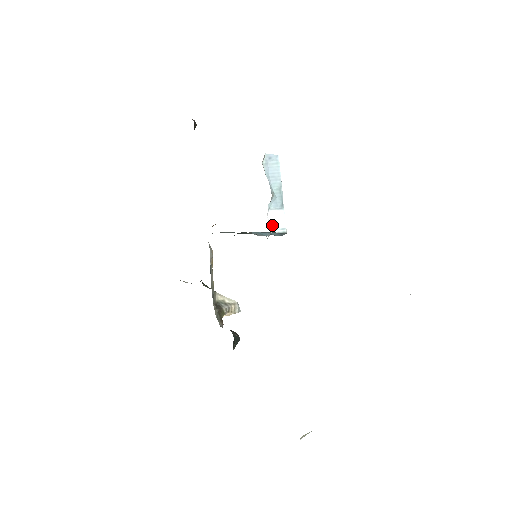
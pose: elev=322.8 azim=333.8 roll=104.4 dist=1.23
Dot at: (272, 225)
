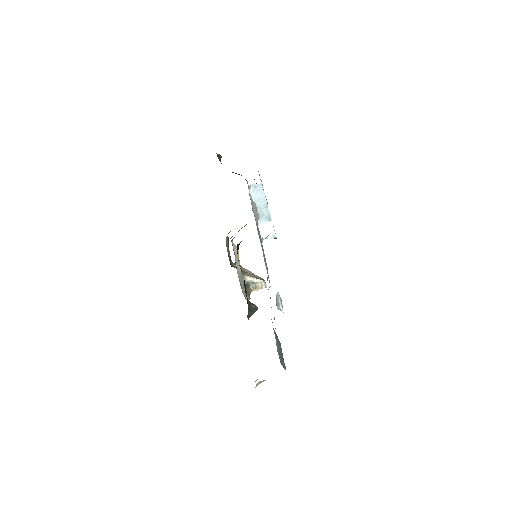
Dot at: (264, 234)
